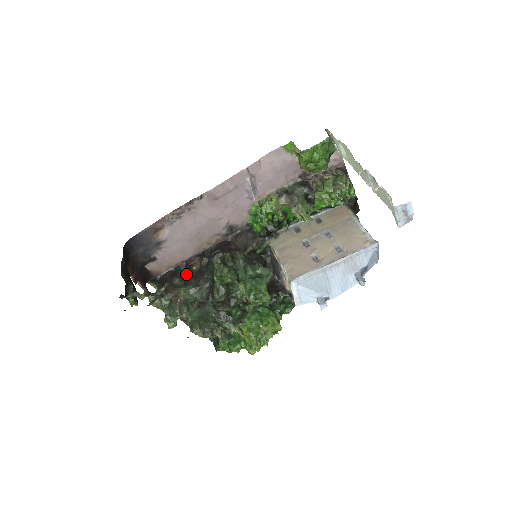
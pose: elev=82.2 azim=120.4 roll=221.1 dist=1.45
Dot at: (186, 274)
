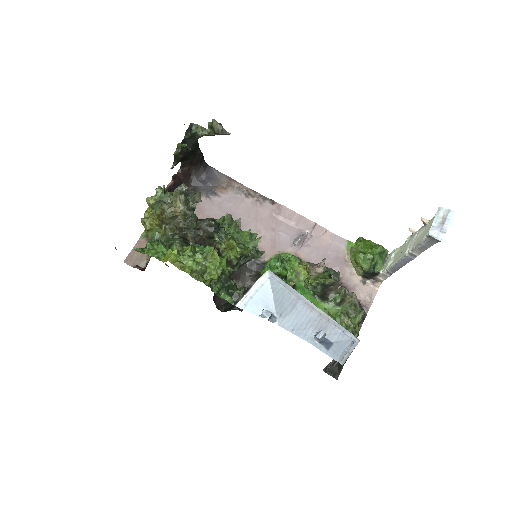
Dot at: occluded
